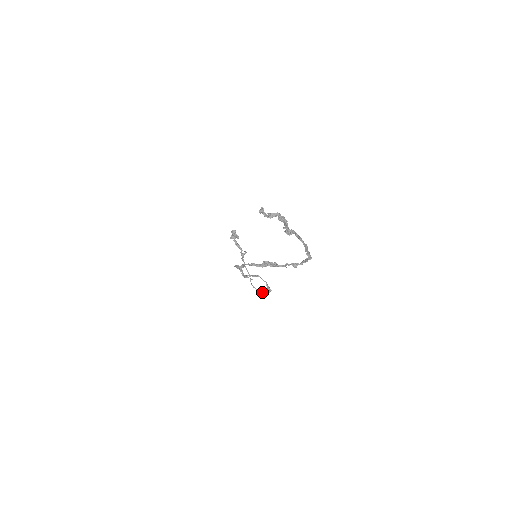
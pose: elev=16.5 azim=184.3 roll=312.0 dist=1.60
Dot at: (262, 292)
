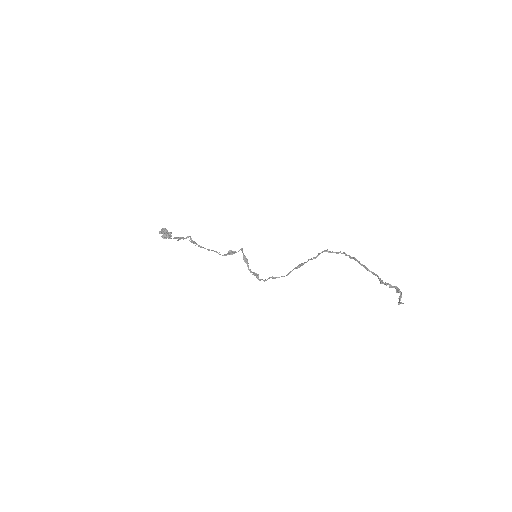
Dot at: (234, 253)
